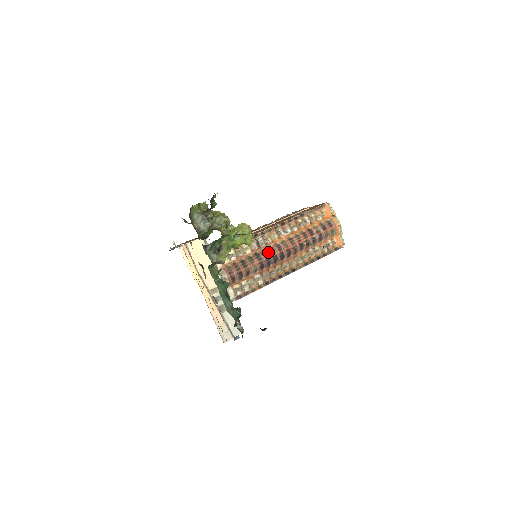
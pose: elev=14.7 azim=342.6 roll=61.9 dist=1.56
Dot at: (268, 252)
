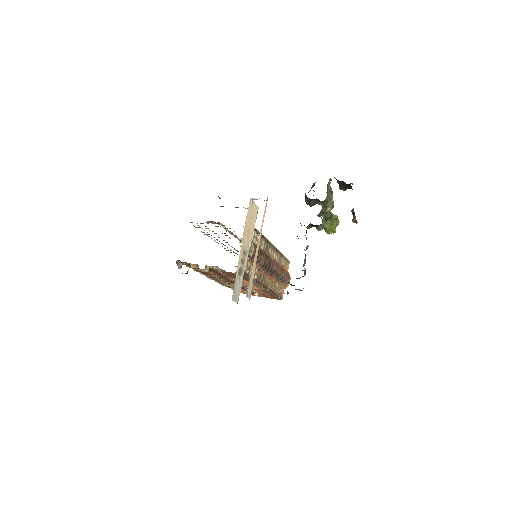
Dot at: (269, 259)
